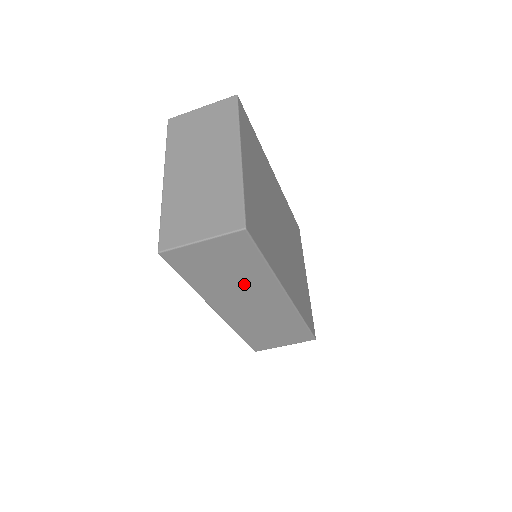
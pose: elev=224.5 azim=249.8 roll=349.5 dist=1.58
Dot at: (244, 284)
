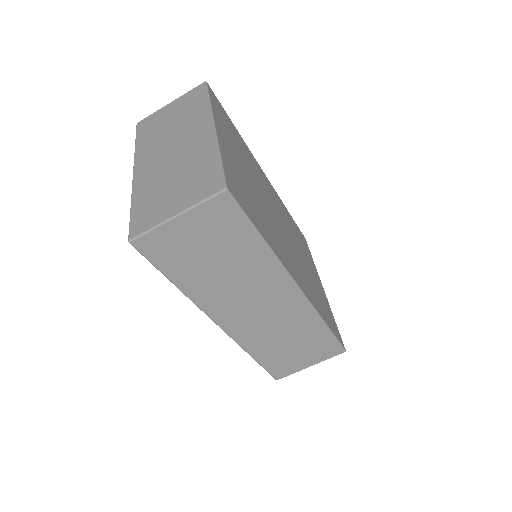
Dot at: (242, 277)
